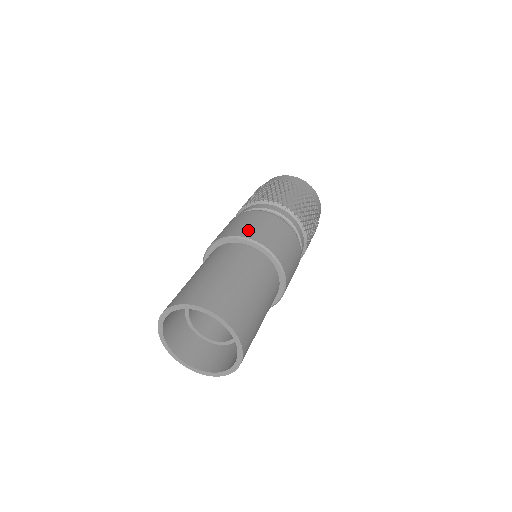
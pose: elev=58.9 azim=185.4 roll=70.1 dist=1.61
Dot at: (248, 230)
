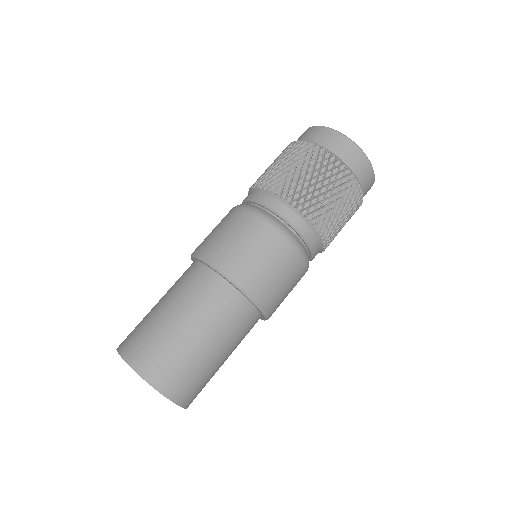
Dot at: (230, 257)
